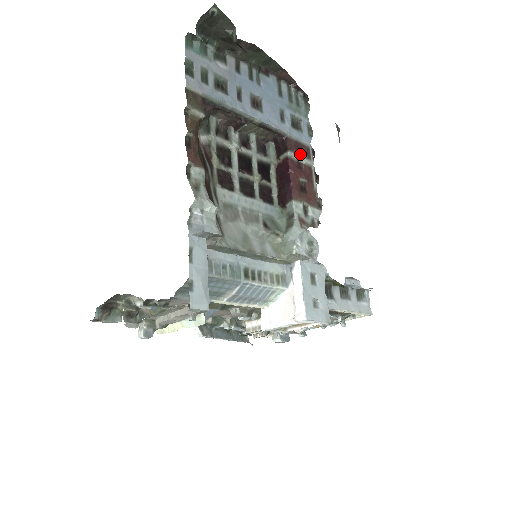
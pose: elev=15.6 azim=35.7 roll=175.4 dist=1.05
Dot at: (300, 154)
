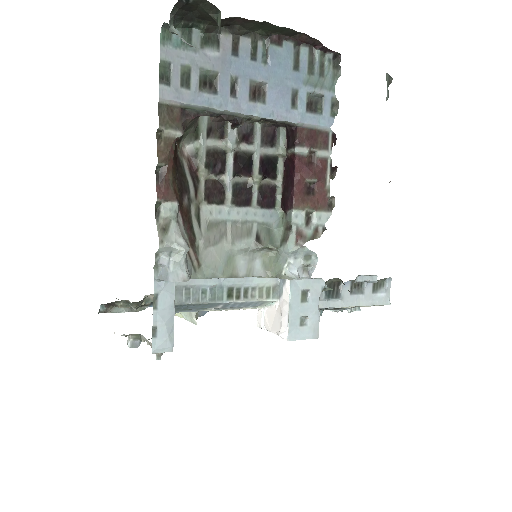
Dot at: (312, 147)
